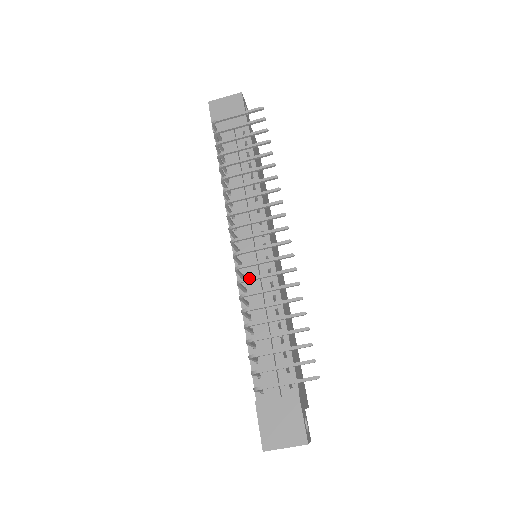
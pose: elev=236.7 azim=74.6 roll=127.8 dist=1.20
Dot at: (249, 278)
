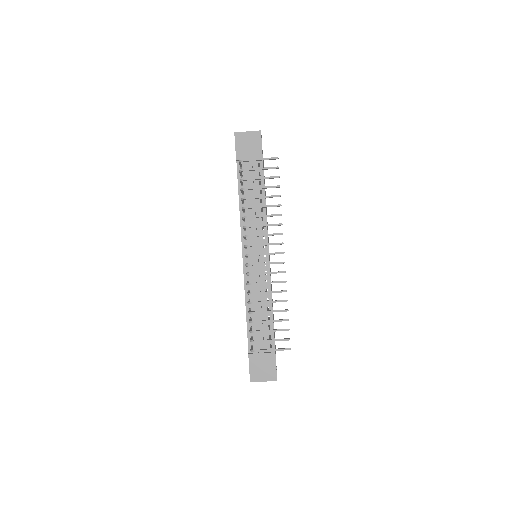
Dot at: (255, 283)
